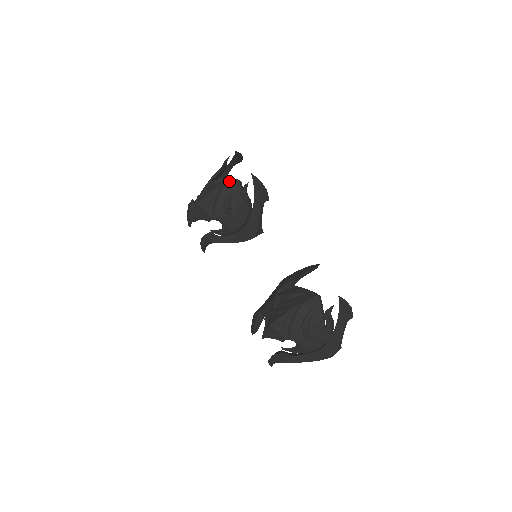
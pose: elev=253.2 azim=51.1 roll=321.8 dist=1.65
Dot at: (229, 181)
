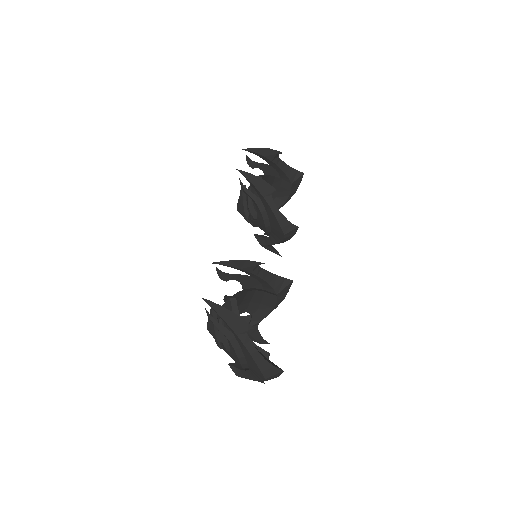
Dot at: occluded
